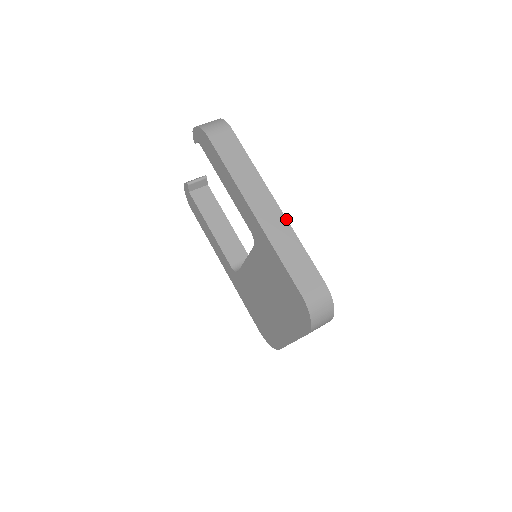
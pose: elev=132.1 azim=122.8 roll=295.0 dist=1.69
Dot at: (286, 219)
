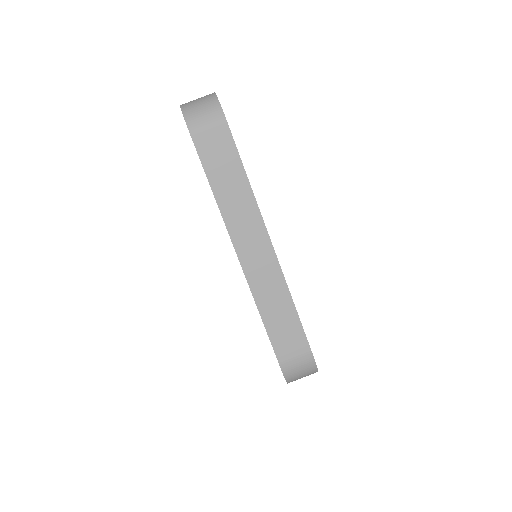
Dot at: (280, 267)
